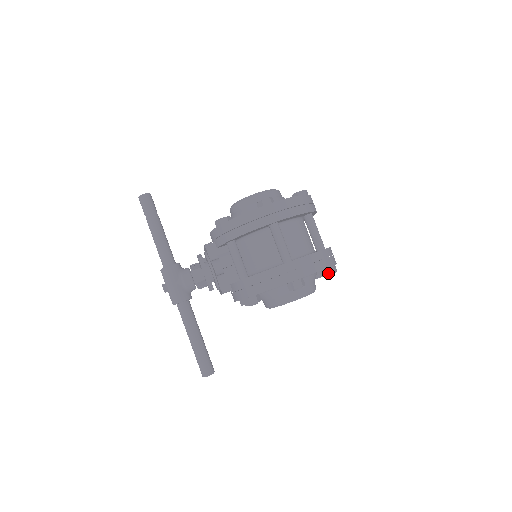
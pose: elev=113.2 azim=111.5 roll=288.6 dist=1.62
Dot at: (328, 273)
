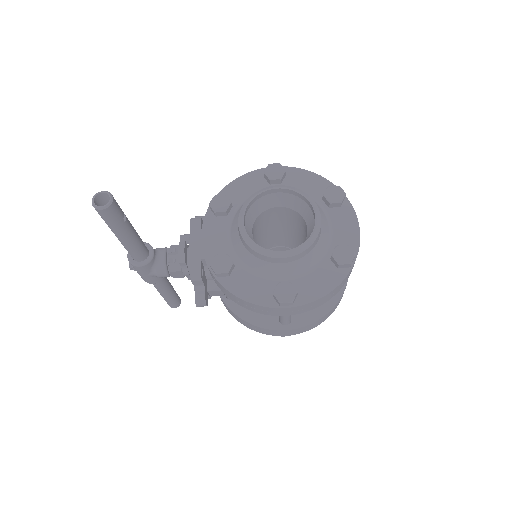
Dot at: occluded
